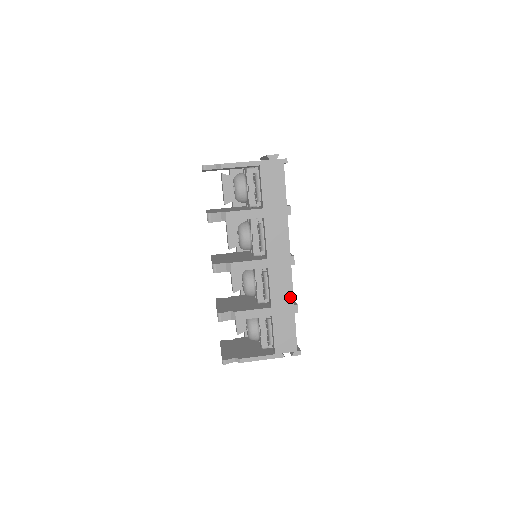
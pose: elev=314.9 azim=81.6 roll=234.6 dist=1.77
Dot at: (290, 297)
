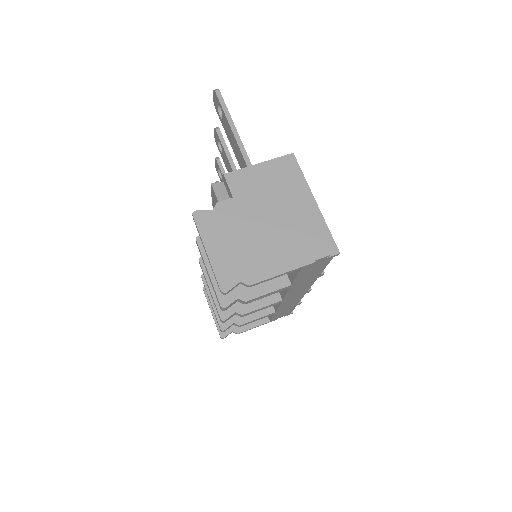
Dot at: (296, 303)
